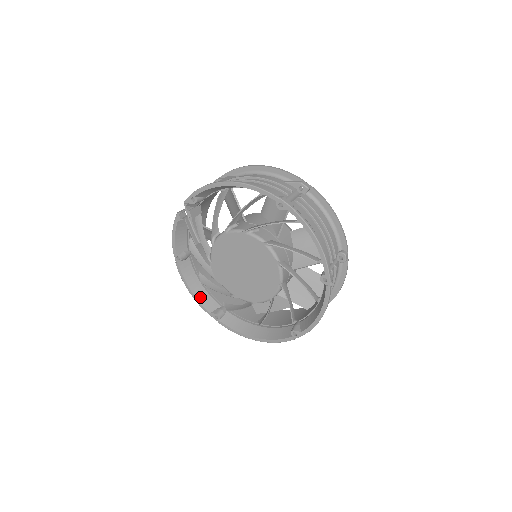
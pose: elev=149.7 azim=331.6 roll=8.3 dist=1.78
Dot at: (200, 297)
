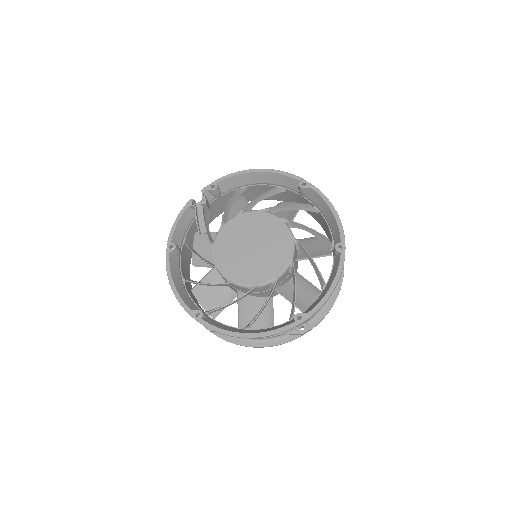
Dot at: (181, 294)
